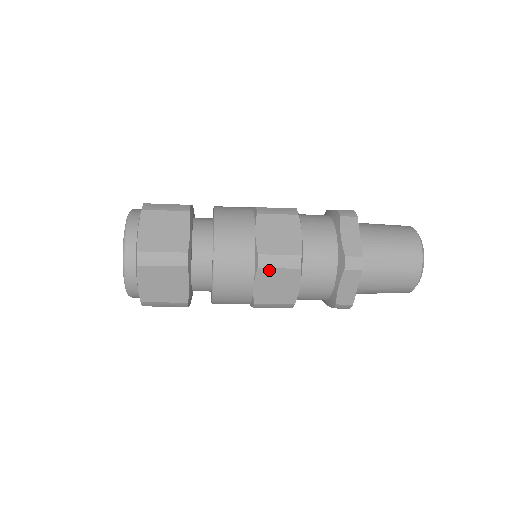
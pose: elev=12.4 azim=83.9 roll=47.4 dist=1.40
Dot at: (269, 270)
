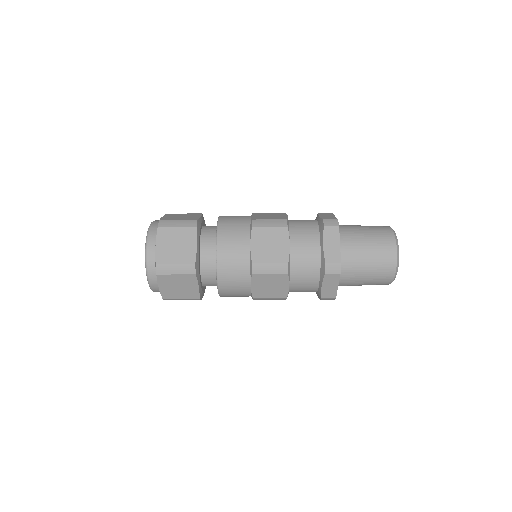
Dot at: (262, 275)
